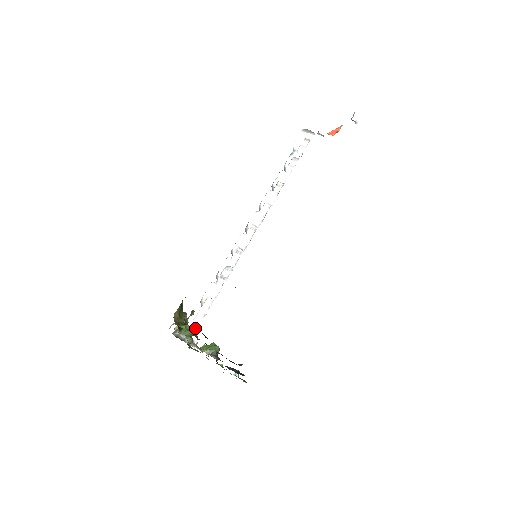
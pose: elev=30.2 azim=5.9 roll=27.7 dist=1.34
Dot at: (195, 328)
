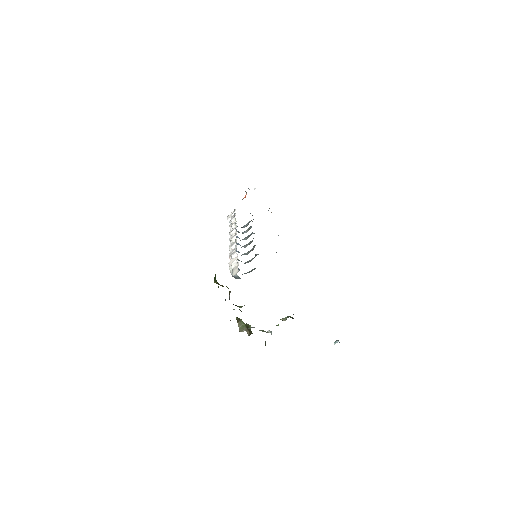
Dot at: (236, 272)
